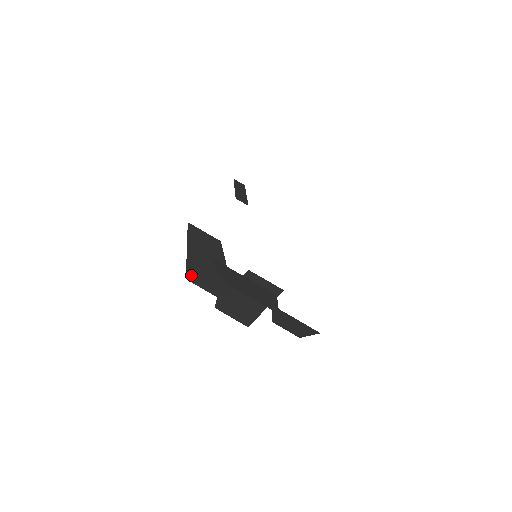
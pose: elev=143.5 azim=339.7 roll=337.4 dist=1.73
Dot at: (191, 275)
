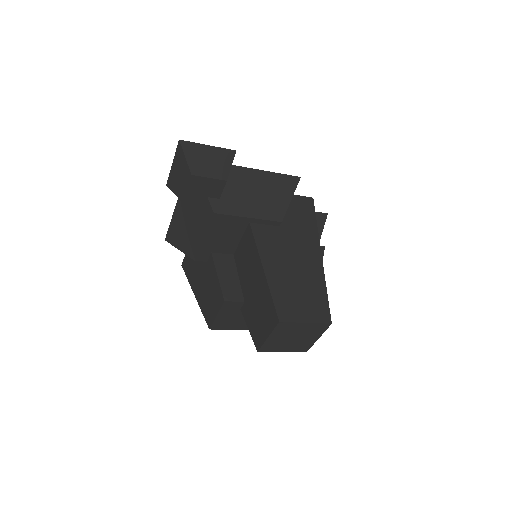
Dot at: (207, 316)
